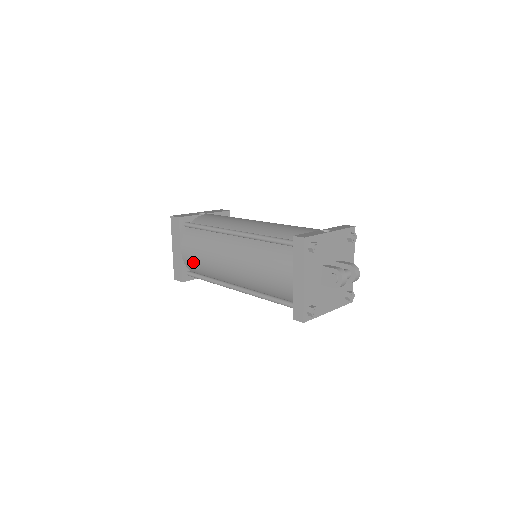
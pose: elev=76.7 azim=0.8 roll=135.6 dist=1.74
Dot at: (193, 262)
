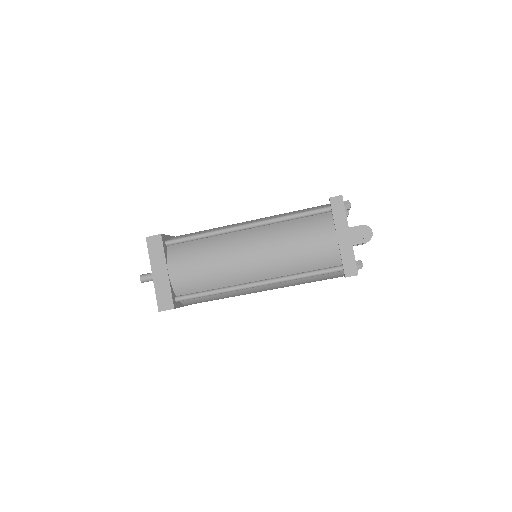
Dot at: (189, 278)
